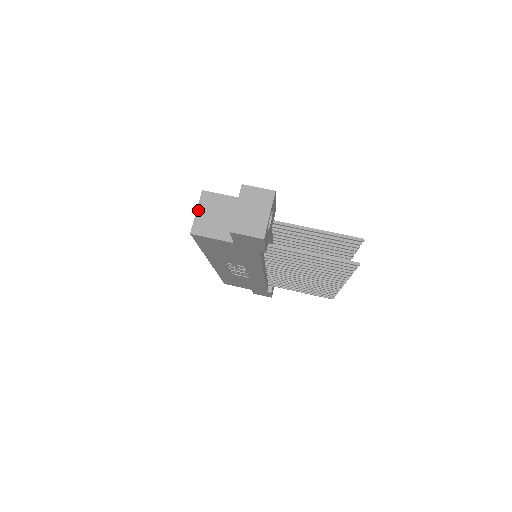
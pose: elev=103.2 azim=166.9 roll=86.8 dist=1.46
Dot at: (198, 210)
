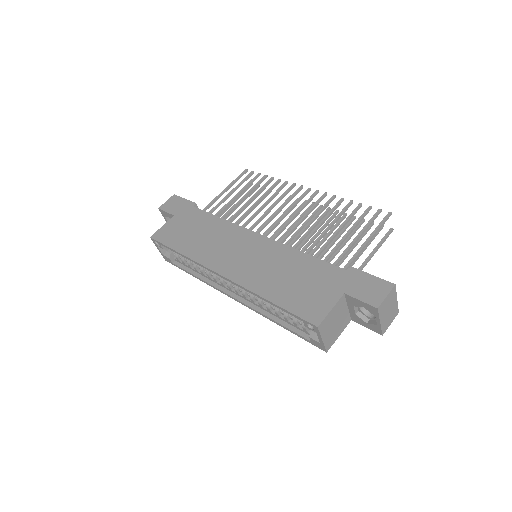
Dot at: (323, 338)
